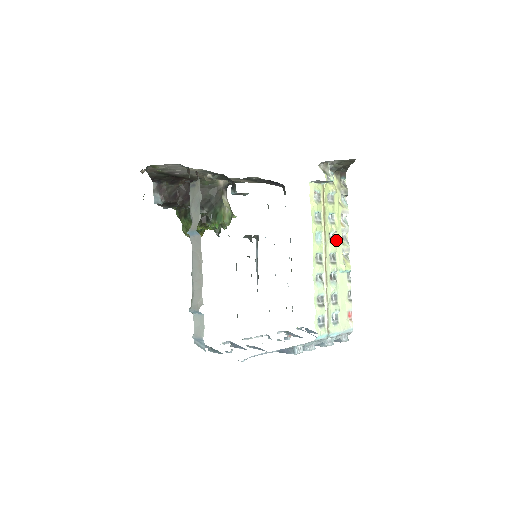
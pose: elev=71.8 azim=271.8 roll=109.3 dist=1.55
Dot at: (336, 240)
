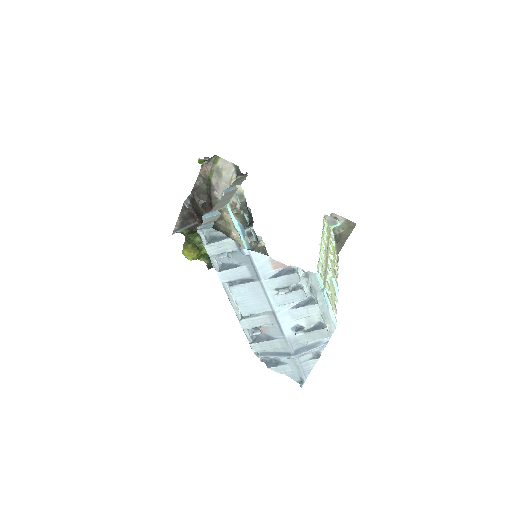
Dot at: (332, 263)
